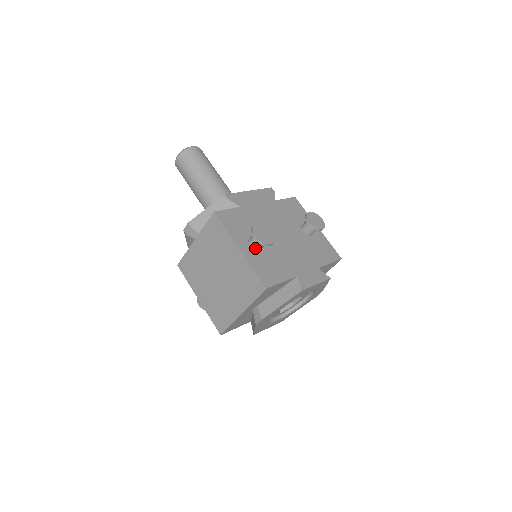
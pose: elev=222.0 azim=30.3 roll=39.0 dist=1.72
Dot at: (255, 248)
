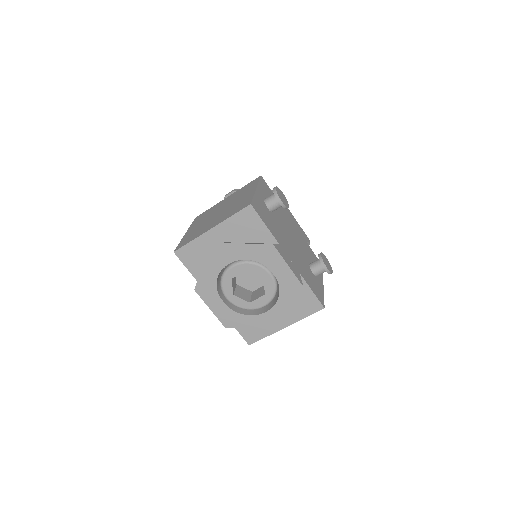
Dot at: (267, 201)
